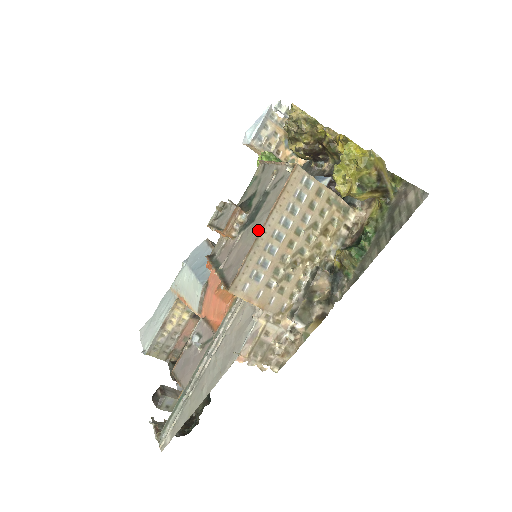
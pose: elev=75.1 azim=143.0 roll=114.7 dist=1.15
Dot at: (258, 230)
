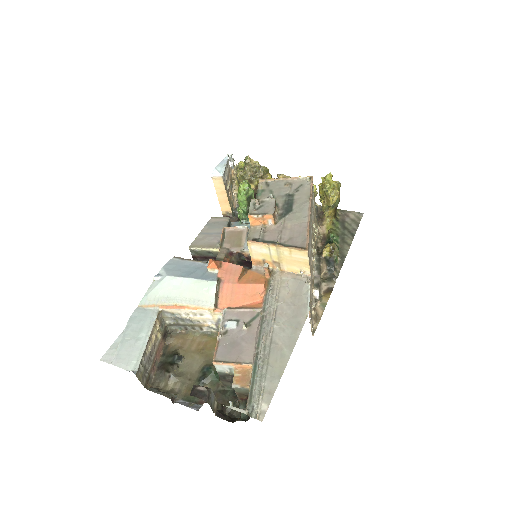
Dot at: (306, 213)
